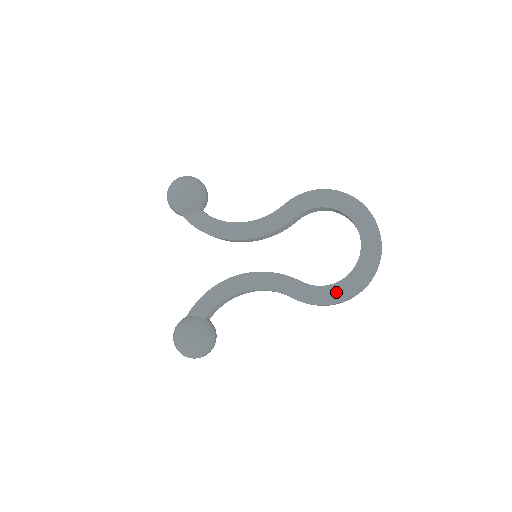
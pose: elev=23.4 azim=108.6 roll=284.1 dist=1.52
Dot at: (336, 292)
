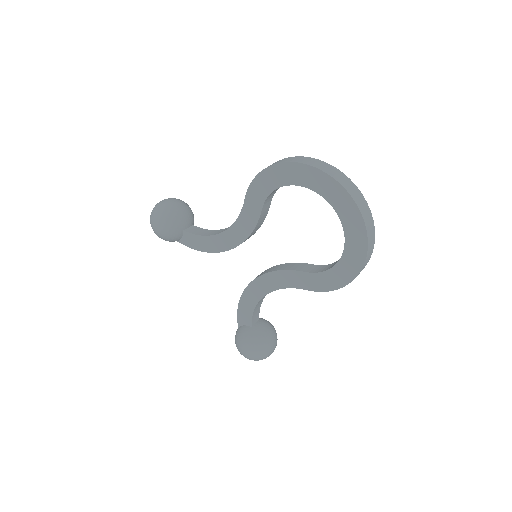
Dot at: (341, 273)
